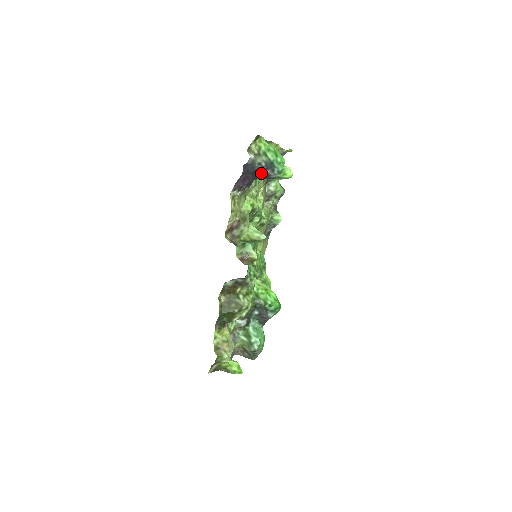
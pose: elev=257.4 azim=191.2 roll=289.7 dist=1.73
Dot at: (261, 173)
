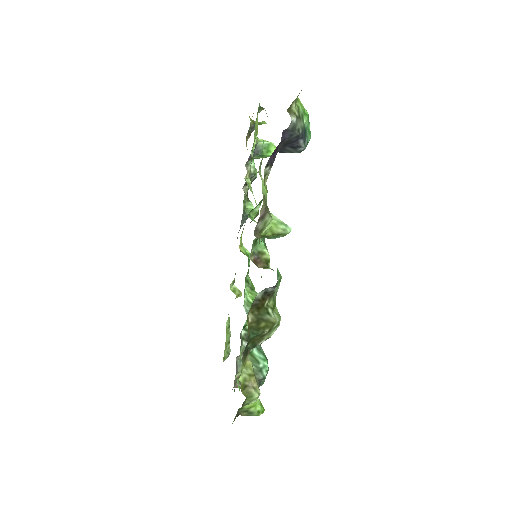
Dot at: (291, 144)
